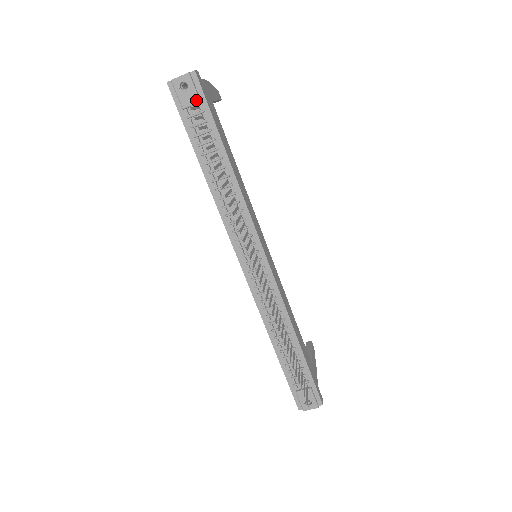
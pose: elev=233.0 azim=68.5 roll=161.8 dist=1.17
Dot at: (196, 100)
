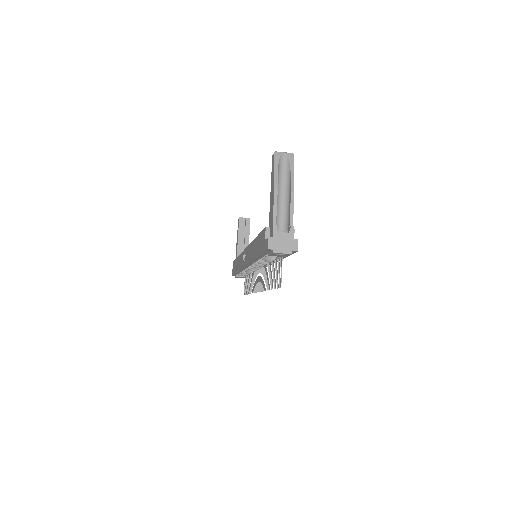
Dot at: occluded
